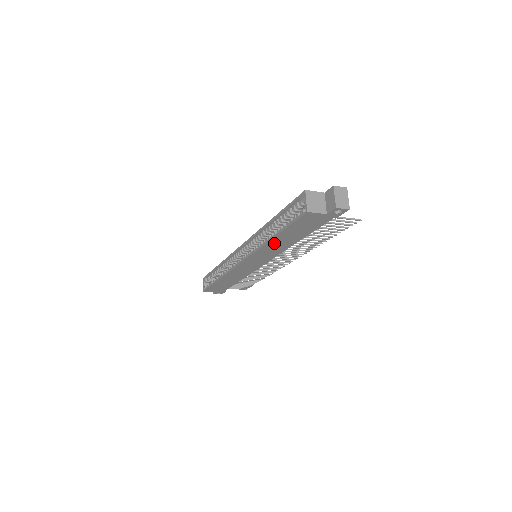
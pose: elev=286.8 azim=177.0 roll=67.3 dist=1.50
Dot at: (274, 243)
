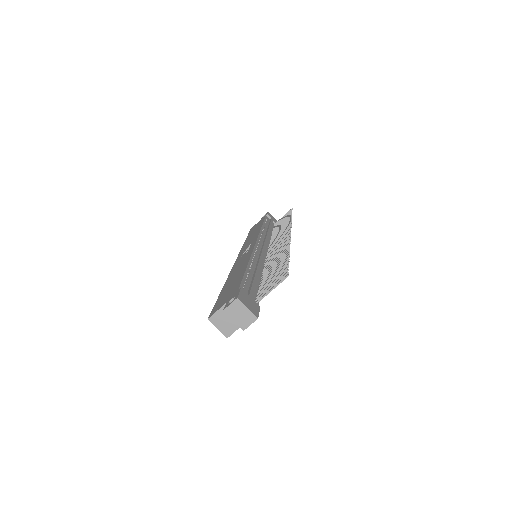
Dot at: occluded
